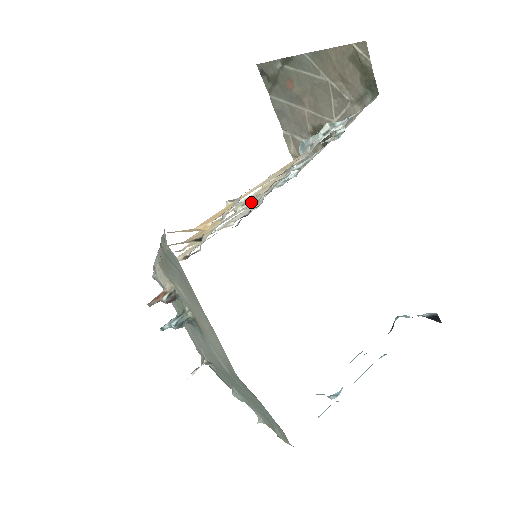
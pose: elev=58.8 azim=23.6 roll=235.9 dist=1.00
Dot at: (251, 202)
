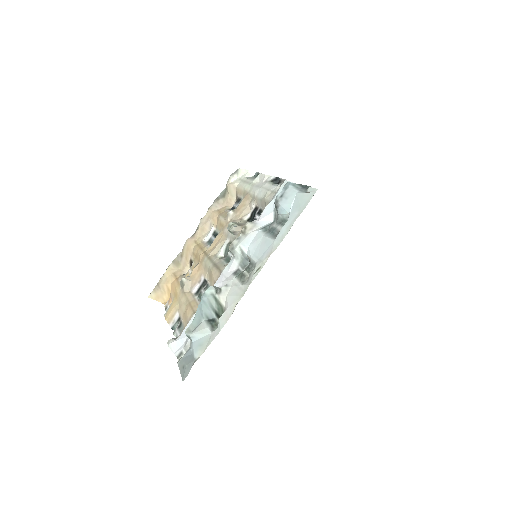
Dot at: (234, 237)
